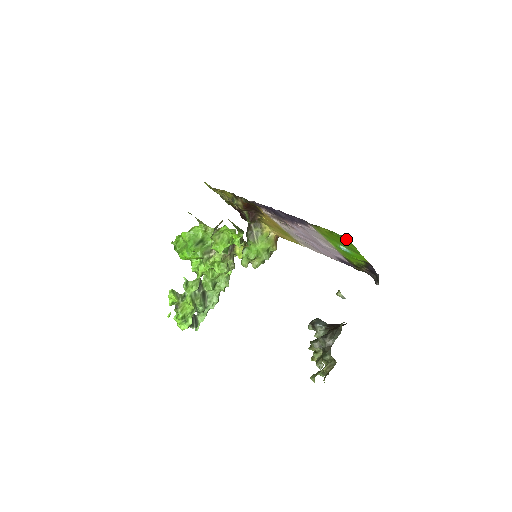
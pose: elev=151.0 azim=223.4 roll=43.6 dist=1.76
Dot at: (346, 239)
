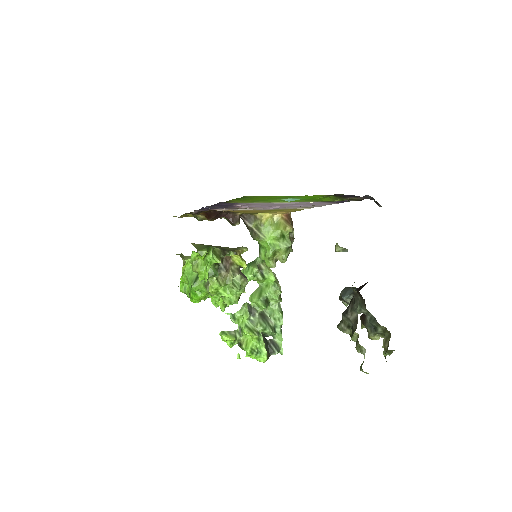
Dot at: (252, 197)
